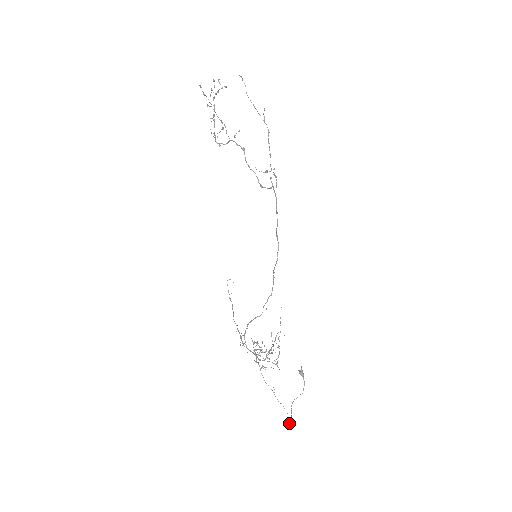
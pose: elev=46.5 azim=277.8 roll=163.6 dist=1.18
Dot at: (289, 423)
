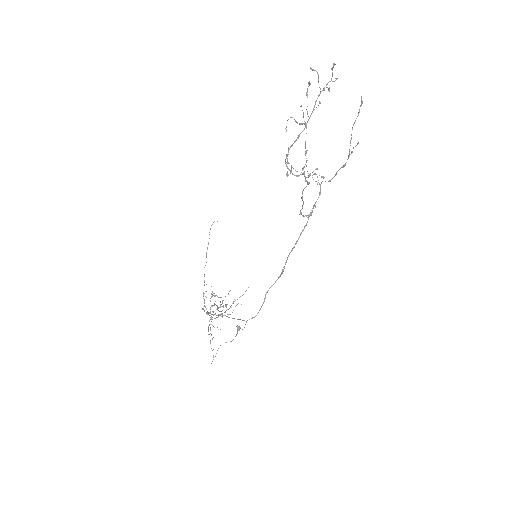
Dot at: occluded
